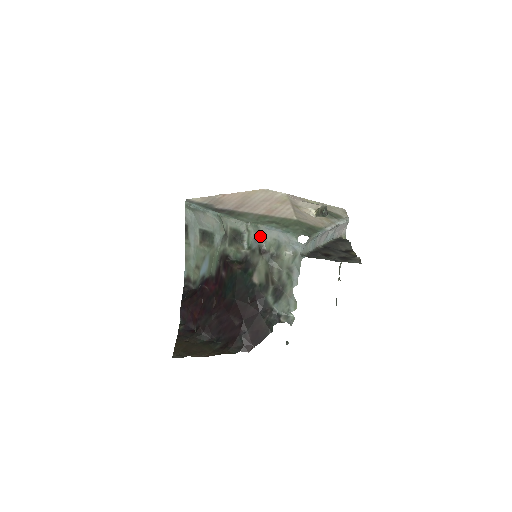
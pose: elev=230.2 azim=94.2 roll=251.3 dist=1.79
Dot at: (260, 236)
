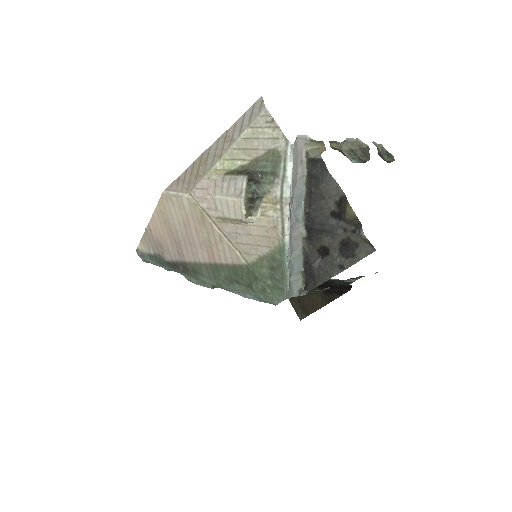
Dot at: occluded
